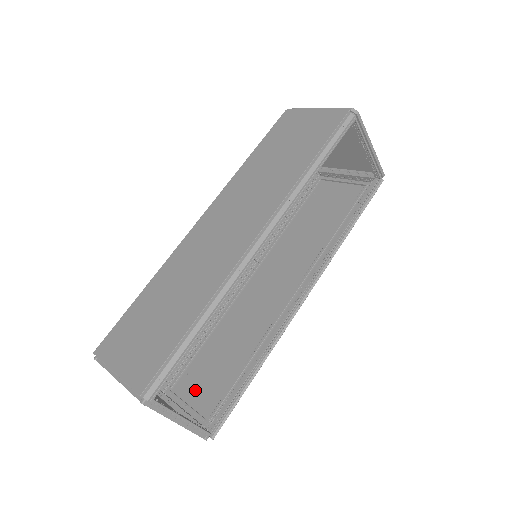
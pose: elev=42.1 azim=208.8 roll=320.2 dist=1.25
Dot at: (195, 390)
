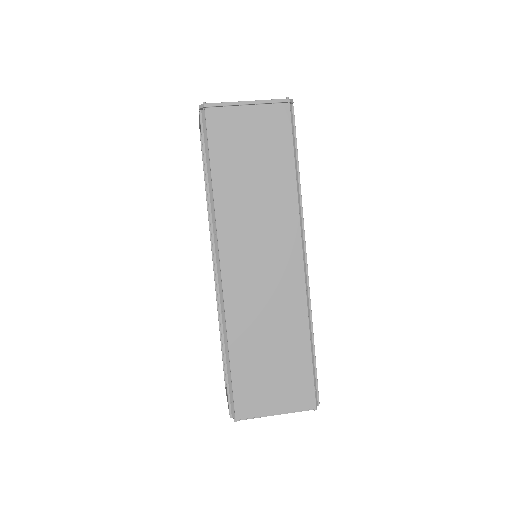
Dot at: occluded
